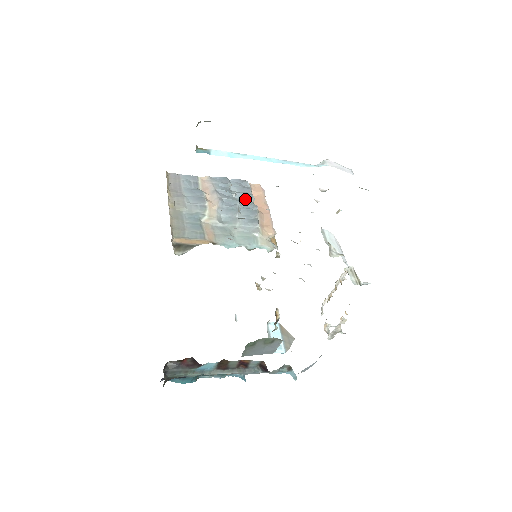
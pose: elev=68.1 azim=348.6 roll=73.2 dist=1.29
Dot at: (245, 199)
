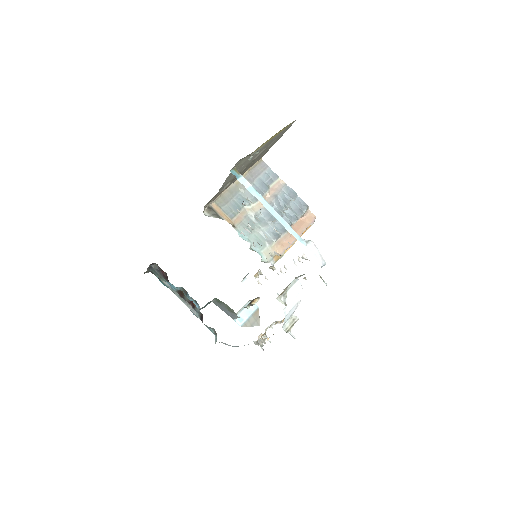
Dot at: (290, 217)
